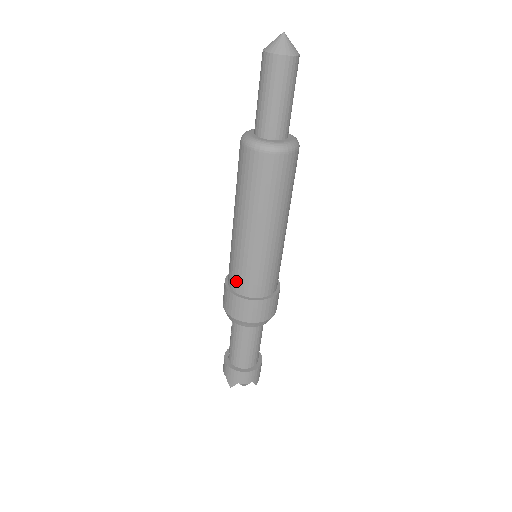
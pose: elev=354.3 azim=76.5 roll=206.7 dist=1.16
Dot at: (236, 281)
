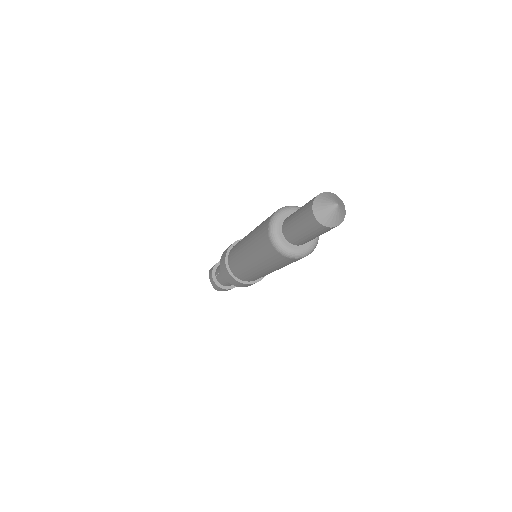
Dot at: (238, 275)
